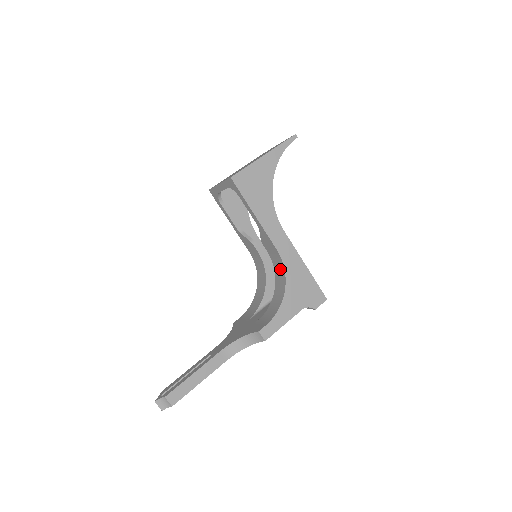
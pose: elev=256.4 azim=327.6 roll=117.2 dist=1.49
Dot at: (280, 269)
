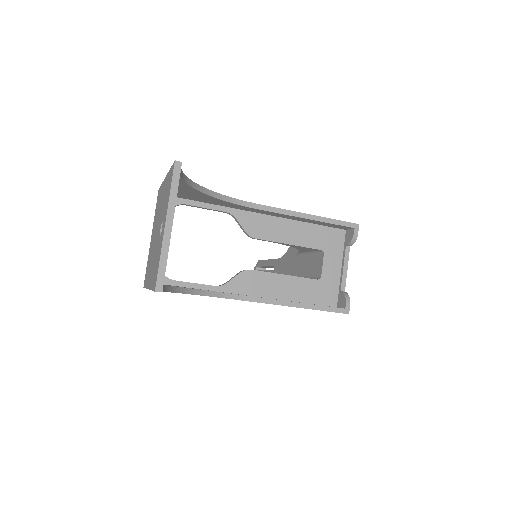
Dot at: occluded
